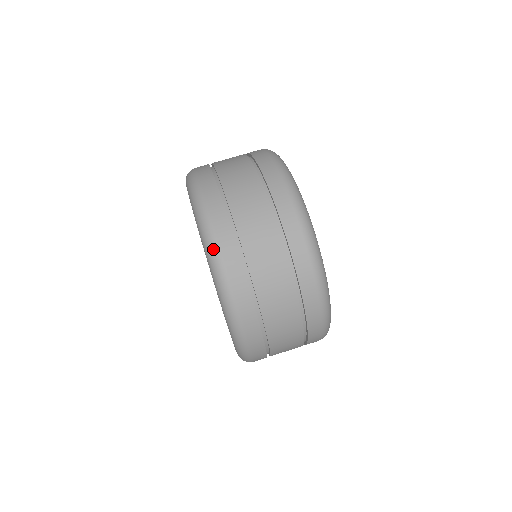
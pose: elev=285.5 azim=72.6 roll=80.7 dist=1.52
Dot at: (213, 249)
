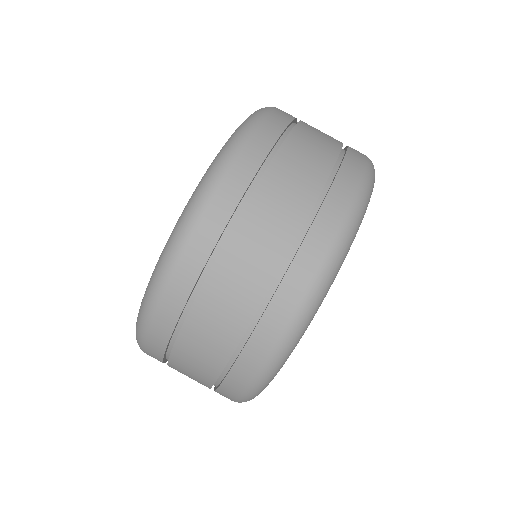
Dot at: (222, 163)
